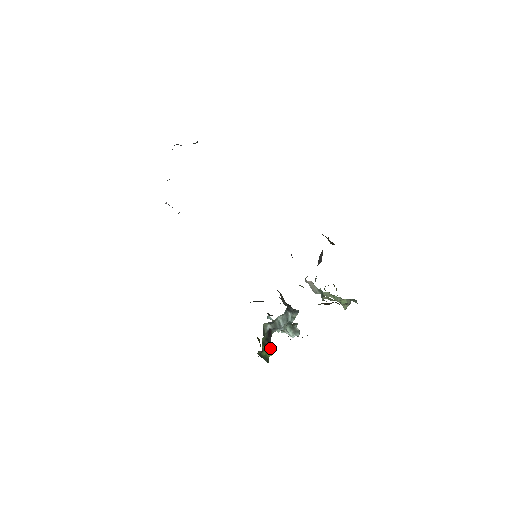
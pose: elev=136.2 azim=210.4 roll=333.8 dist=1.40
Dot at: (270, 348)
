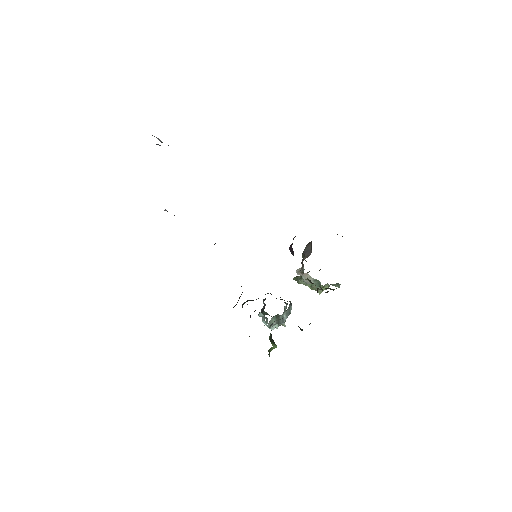
Dot at: (274, 343)
